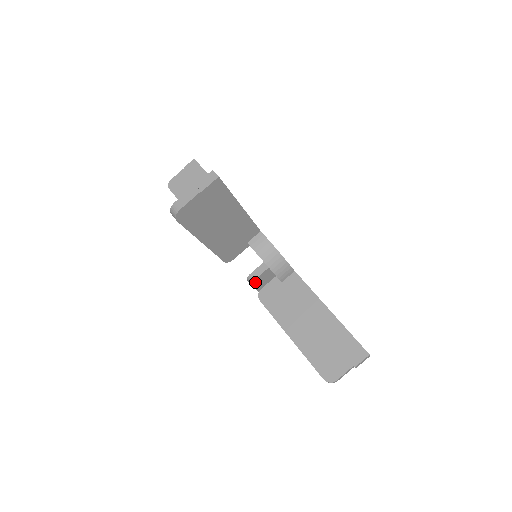
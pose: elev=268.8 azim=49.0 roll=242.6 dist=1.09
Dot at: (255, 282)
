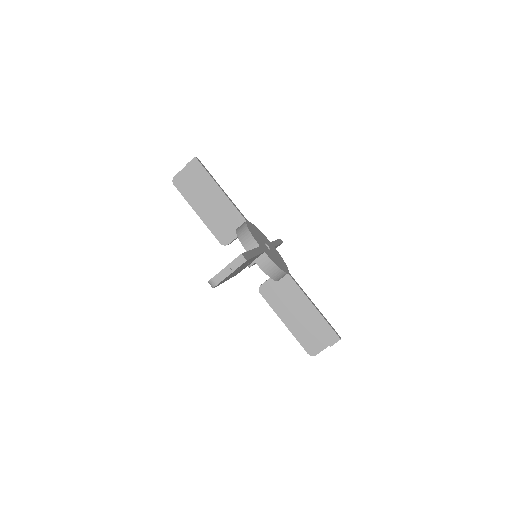
Dot at: occluded
